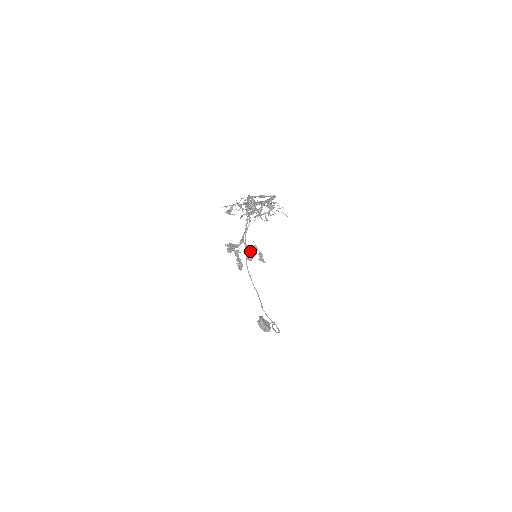
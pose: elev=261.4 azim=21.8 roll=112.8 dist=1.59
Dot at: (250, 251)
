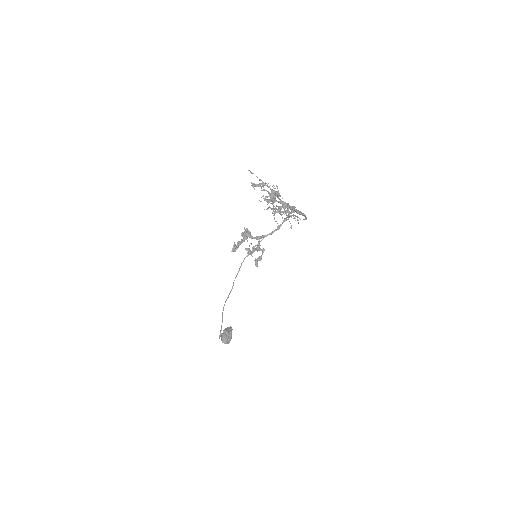
Dot at: (256, 249)
